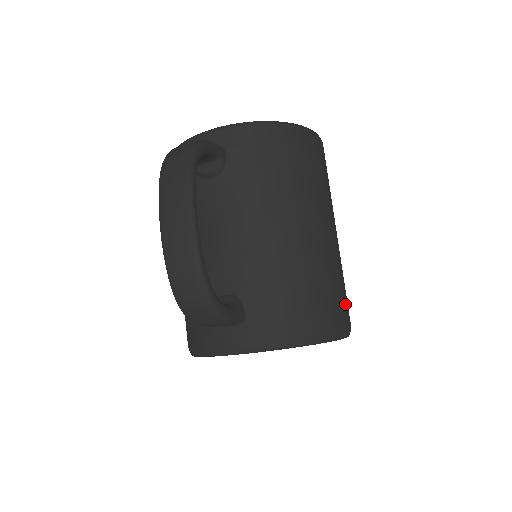
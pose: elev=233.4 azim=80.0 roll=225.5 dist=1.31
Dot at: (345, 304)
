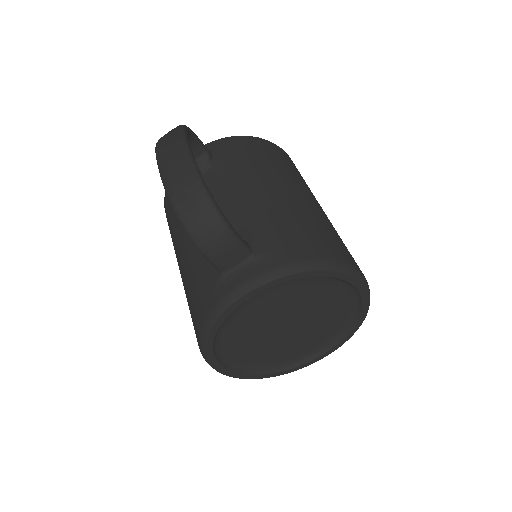
Dot at: occluded
